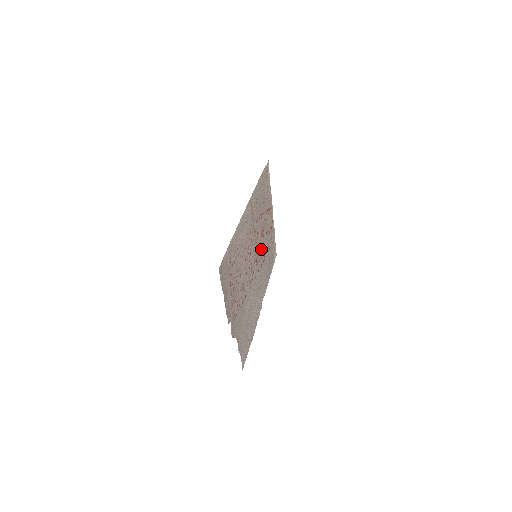
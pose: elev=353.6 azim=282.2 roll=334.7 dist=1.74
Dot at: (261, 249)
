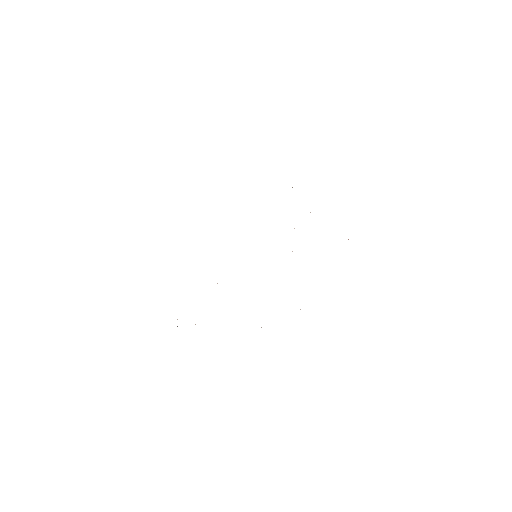
Dot at: occluded
